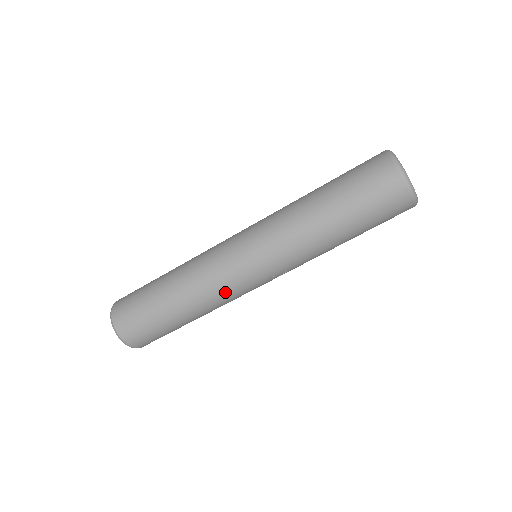
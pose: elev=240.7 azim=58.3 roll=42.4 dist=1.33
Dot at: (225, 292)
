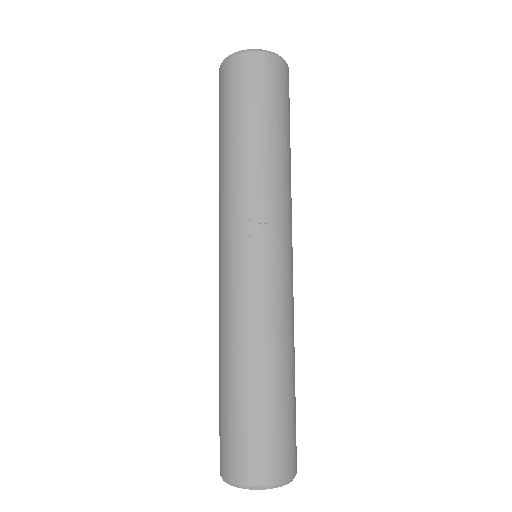
Dot at: (235, 305)
